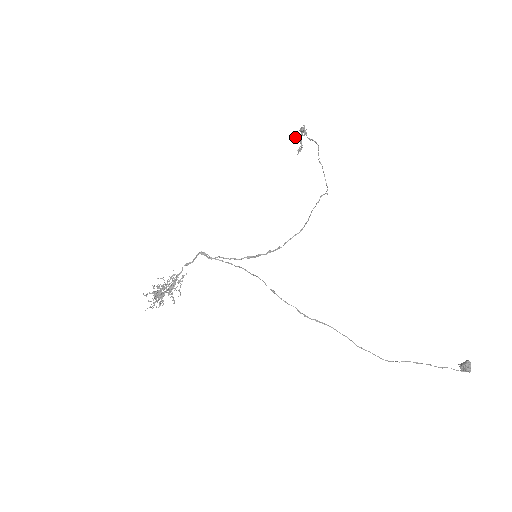
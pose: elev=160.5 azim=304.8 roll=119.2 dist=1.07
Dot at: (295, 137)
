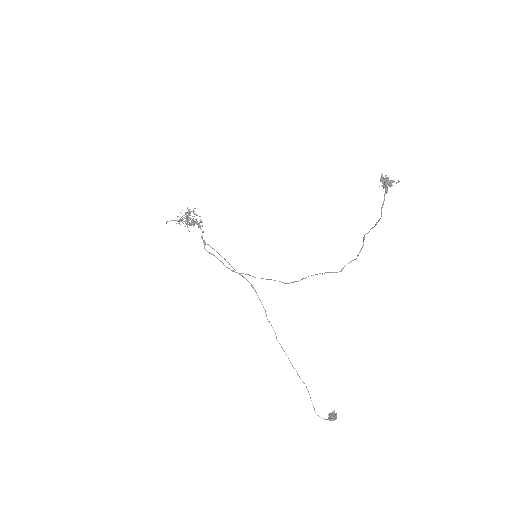
Dot at: (381, 176)
